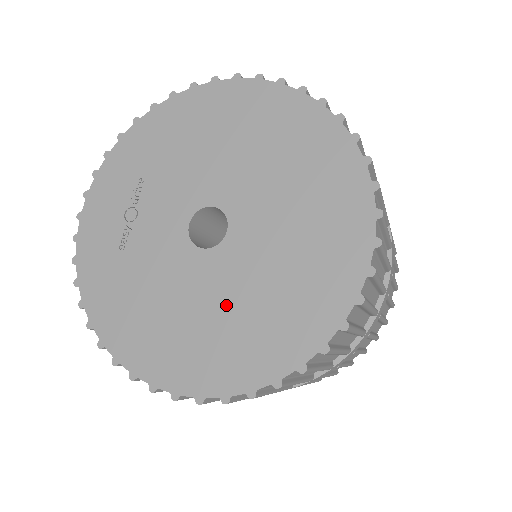
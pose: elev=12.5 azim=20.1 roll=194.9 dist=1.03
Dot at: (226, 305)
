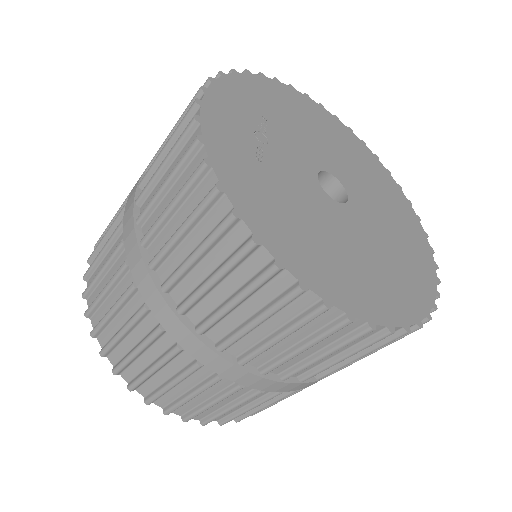
Dot at: (366, 251)
